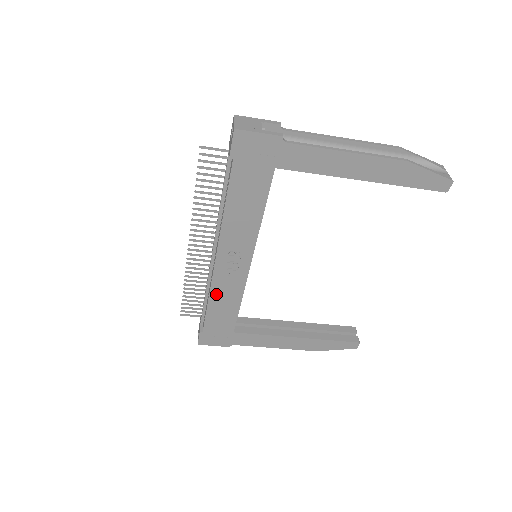
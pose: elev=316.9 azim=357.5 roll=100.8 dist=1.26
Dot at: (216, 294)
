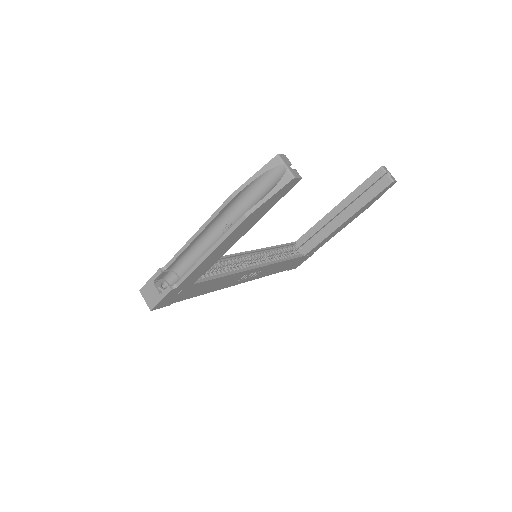
Dot at: (266, 274)
